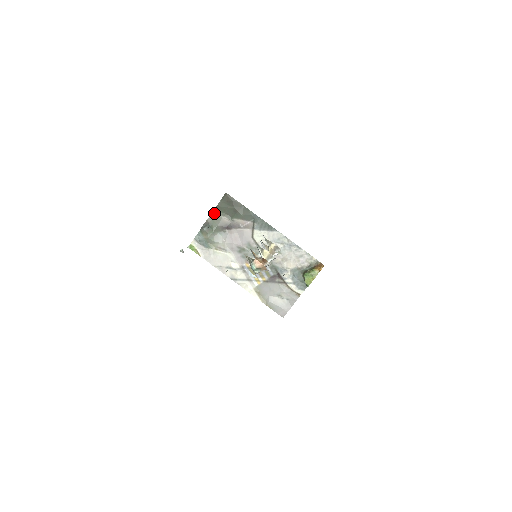
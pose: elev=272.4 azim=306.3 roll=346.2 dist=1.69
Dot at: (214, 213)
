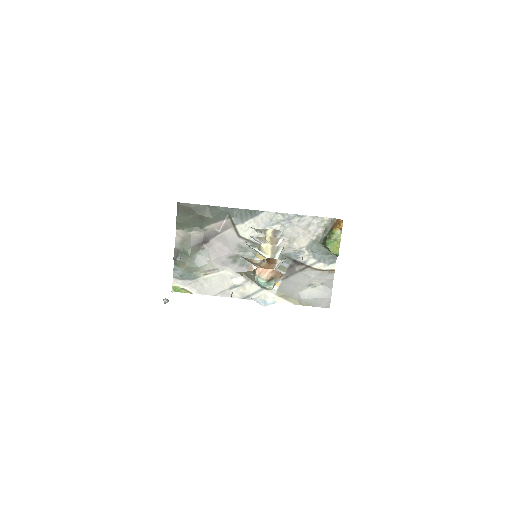
Dot at: (178, 234)
